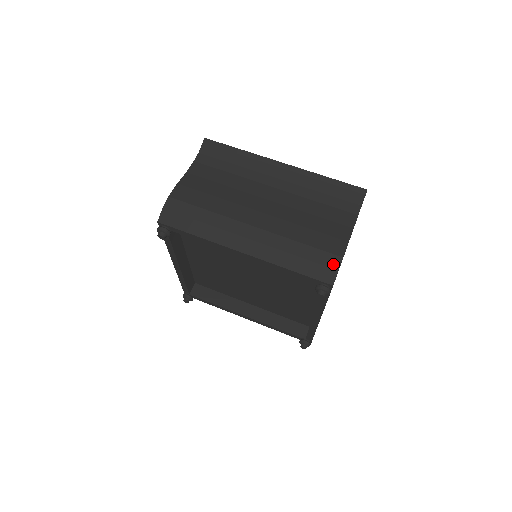
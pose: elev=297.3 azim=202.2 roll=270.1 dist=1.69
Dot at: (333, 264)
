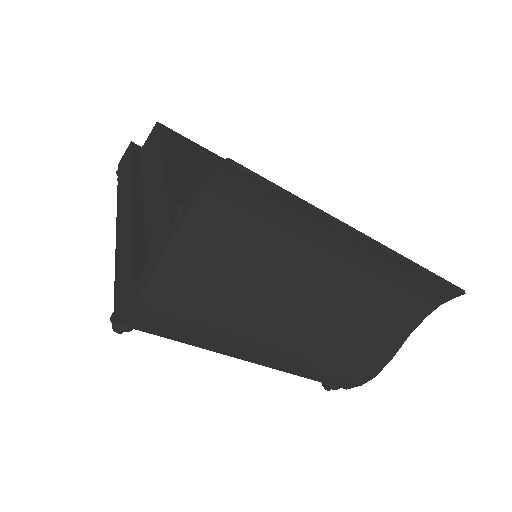
Dot at: (360, 381)
